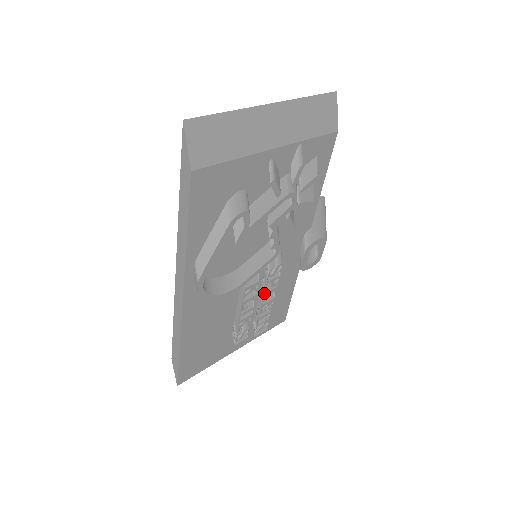
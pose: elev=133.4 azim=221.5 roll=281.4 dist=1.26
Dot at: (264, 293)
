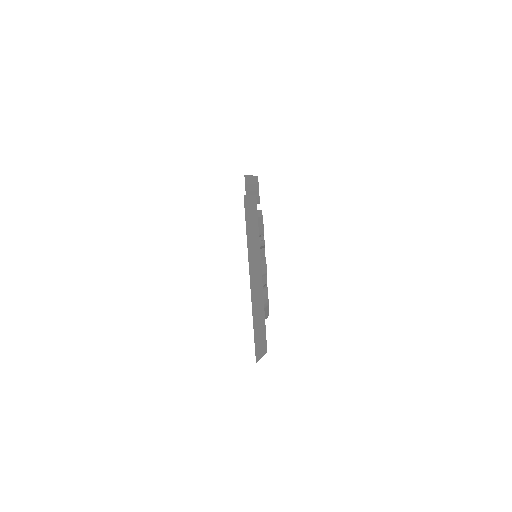
Dot at: occluded
